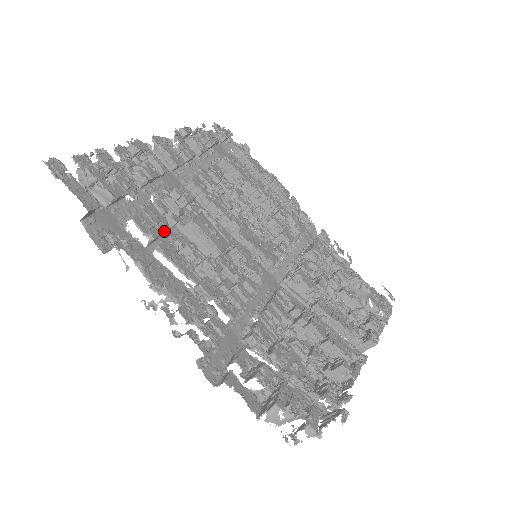
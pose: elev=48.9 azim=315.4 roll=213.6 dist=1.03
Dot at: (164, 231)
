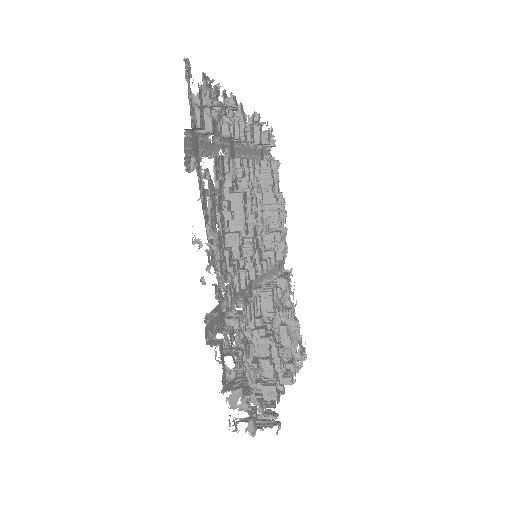
Dot at: (222, 187)
